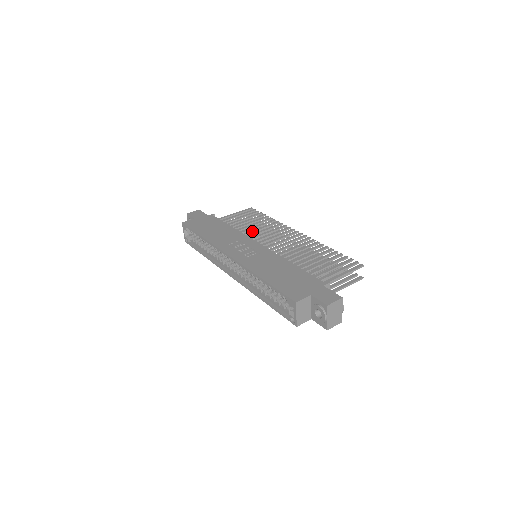
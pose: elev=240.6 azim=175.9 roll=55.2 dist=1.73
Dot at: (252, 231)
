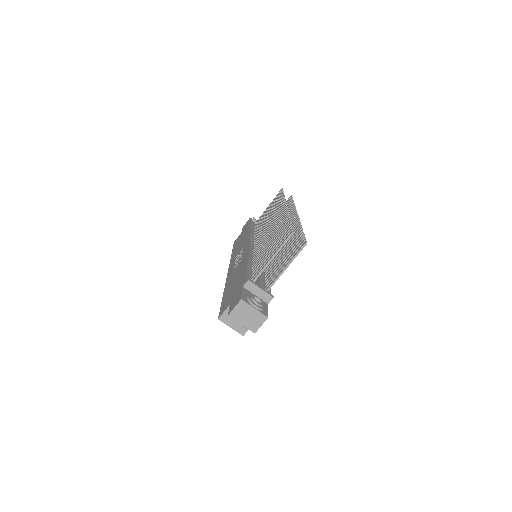
Dot at: (262, 226)
